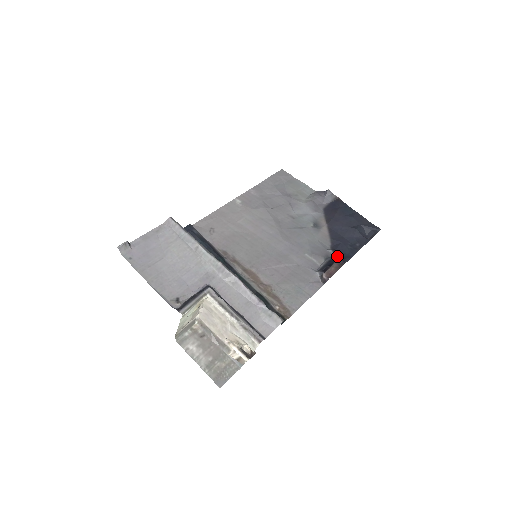
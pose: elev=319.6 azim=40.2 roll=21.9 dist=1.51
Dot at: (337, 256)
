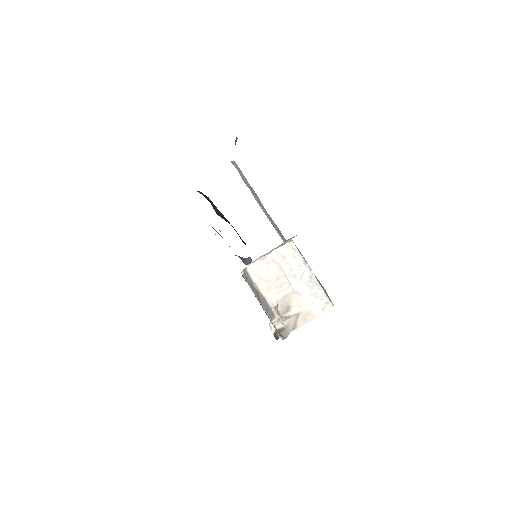
Dot at: occluded
